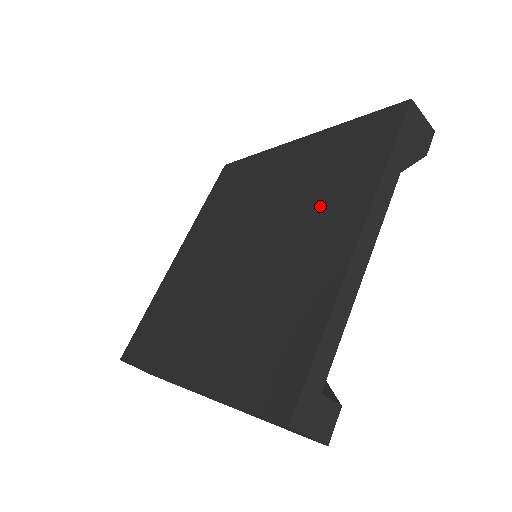
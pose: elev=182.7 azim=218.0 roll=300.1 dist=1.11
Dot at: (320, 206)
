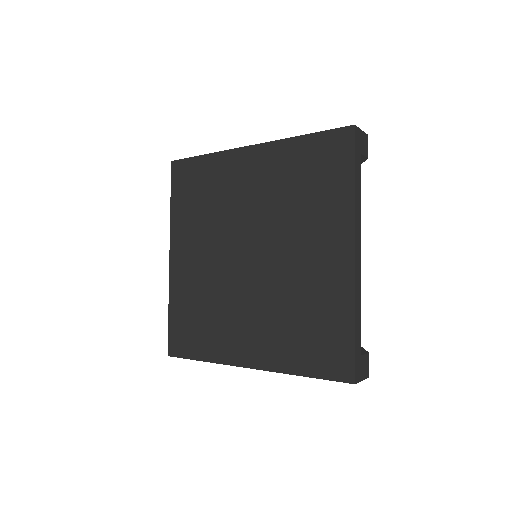
Dot at: (308, 222)
